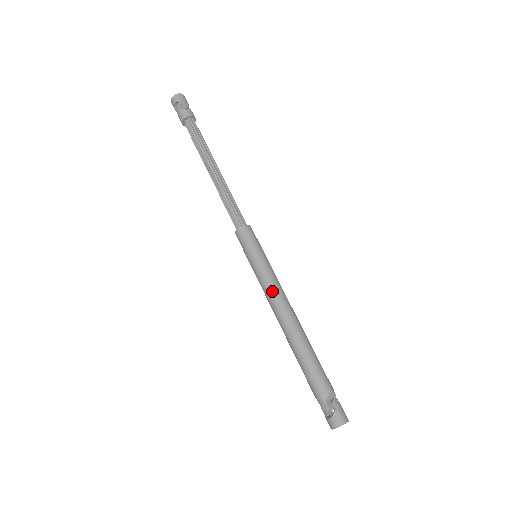
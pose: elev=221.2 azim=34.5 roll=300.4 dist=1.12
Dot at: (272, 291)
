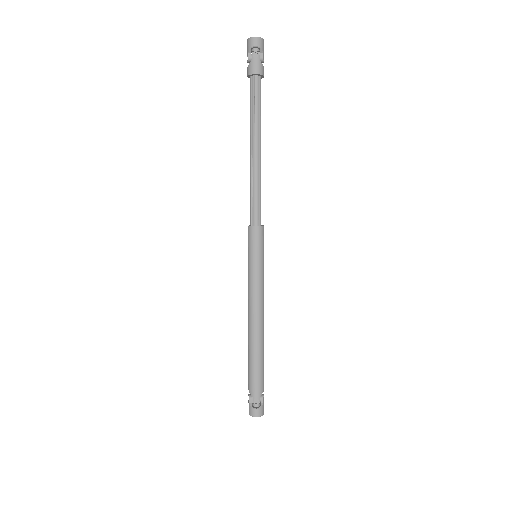
Dot at: (261, 297)
